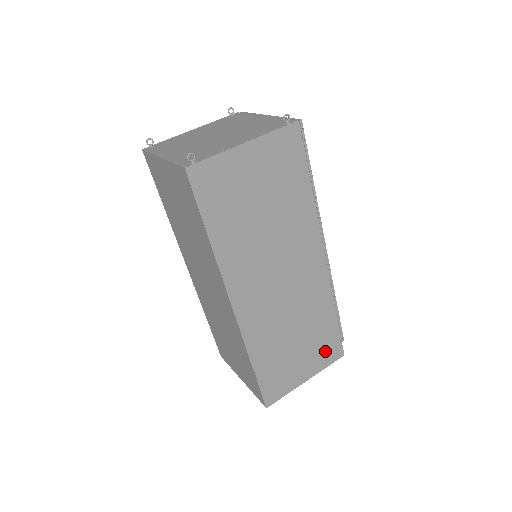
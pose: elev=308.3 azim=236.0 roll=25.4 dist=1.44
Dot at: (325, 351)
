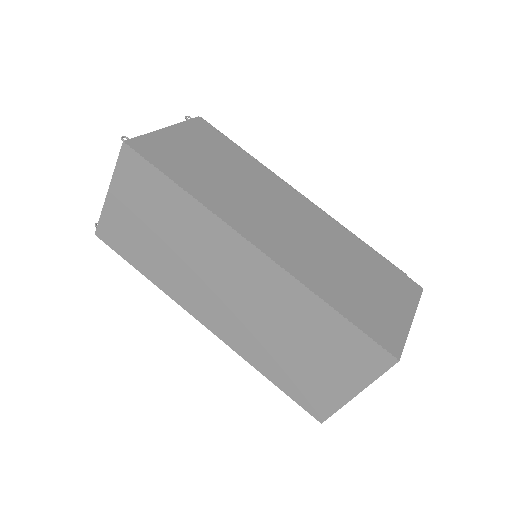
Dot at: (398, 285)
